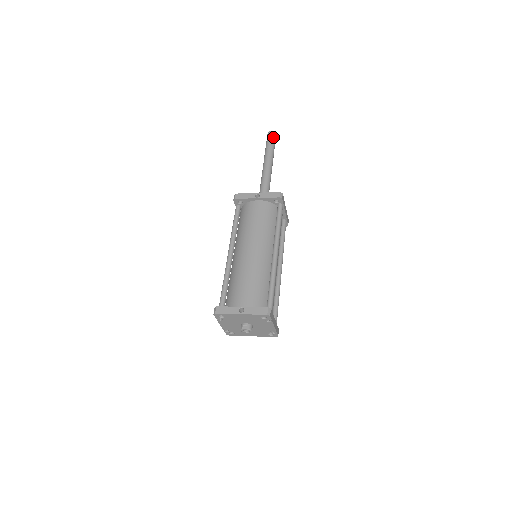
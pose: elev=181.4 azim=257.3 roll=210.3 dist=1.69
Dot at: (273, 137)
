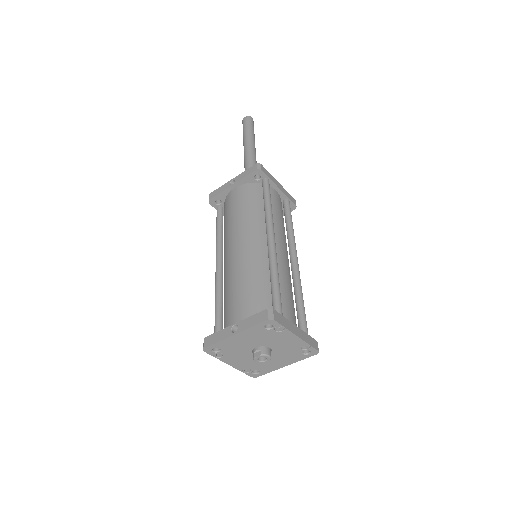
Dot at: (248, 121)
